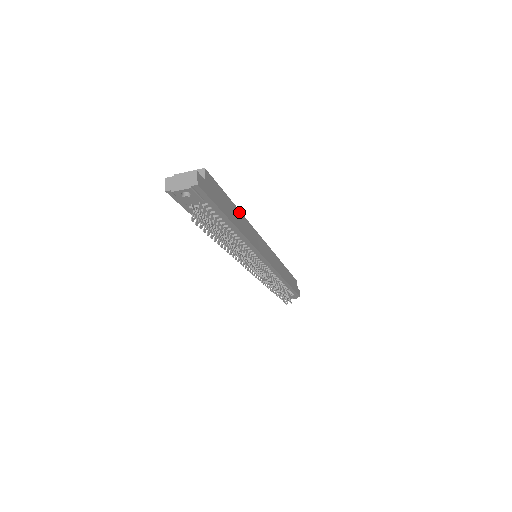
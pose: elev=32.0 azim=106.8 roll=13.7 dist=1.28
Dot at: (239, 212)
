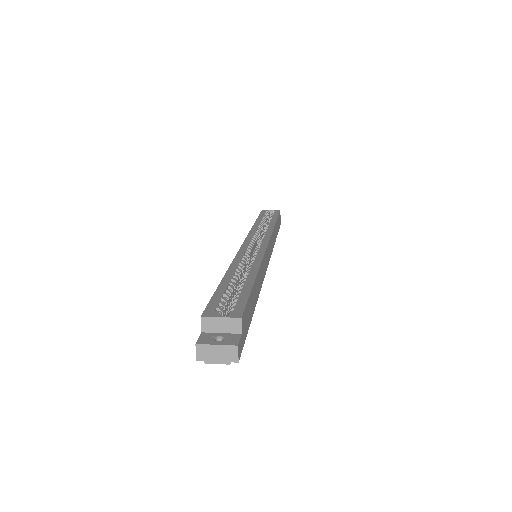
Dot at: (257, 276)
